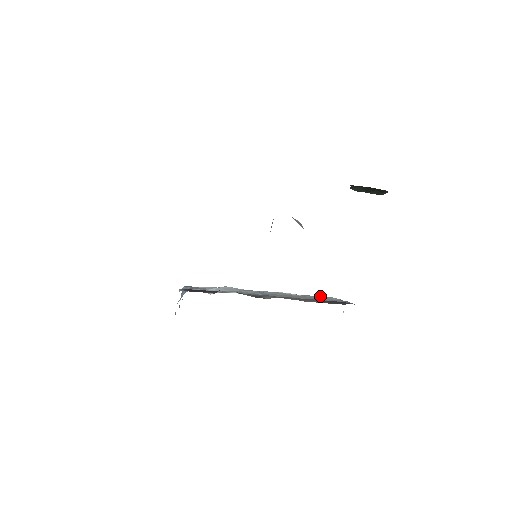
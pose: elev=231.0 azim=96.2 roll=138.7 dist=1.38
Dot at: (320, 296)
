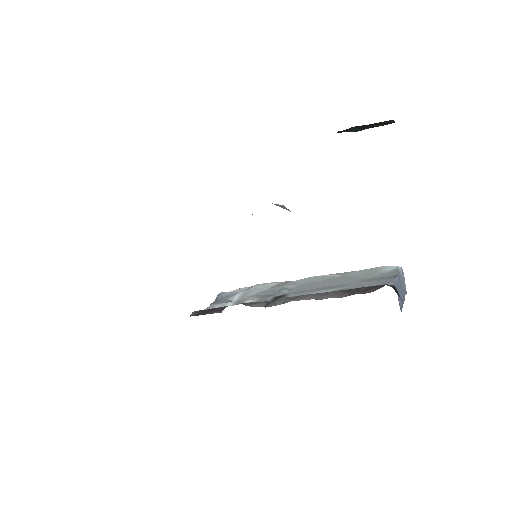
Dot at: (367, 269)
